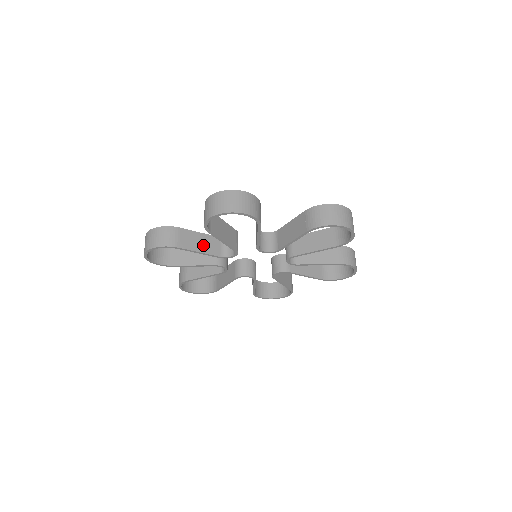
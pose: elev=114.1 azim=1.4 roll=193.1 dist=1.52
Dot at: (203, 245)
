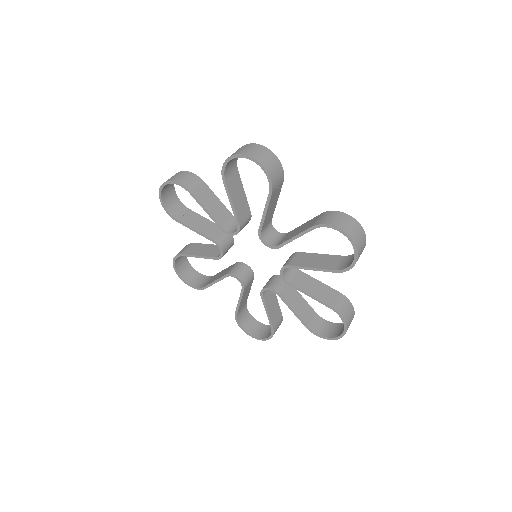
Dot at: (214, 208)
